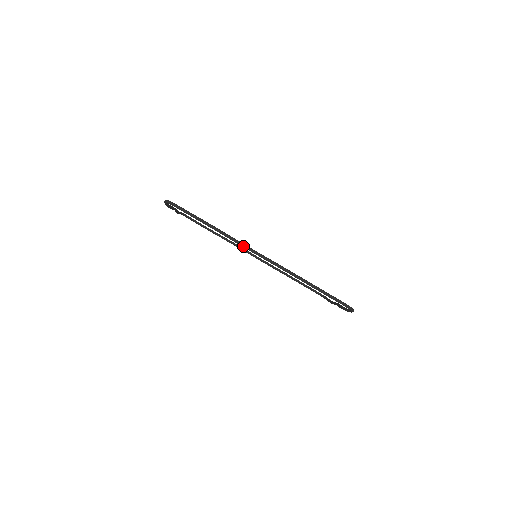
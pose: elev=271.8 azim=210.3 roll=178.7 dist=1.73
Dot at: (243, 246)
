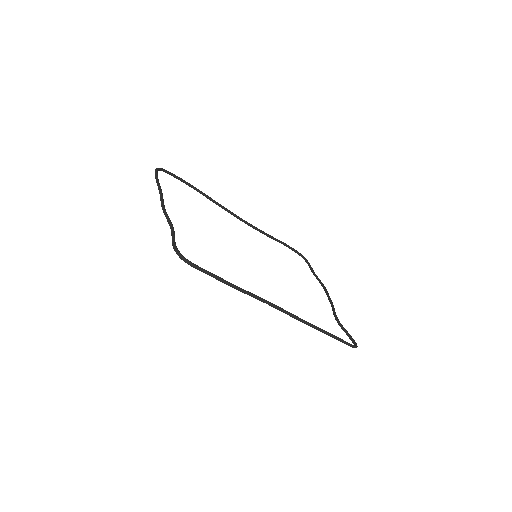
Dot at: (266, 303)
